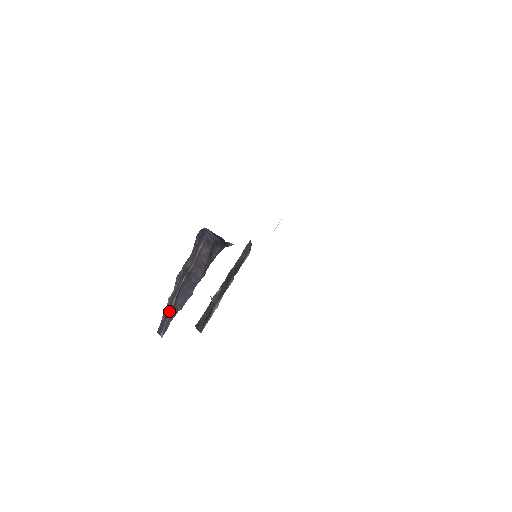
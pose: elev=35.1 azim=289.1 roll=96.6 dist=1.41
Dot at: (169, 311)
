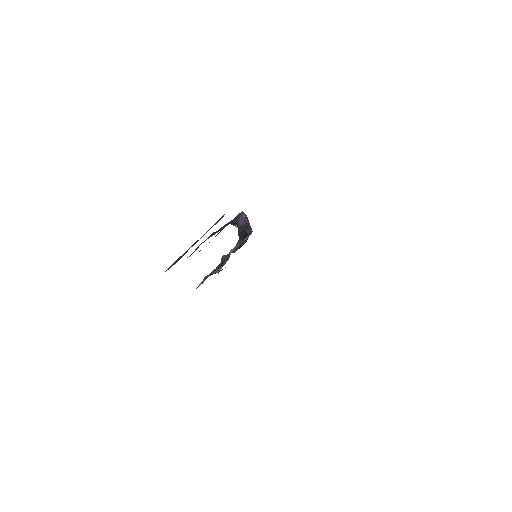
Dot at: occluded
